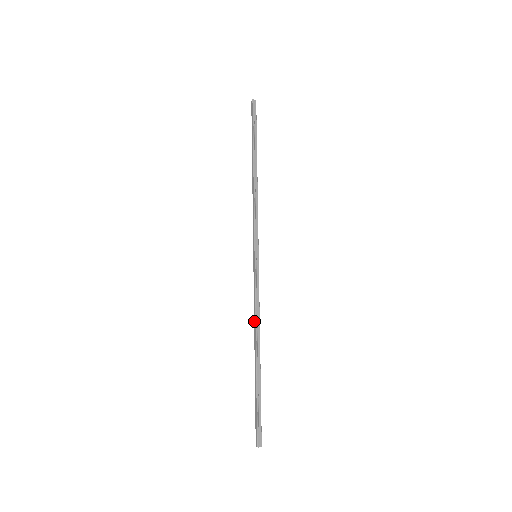
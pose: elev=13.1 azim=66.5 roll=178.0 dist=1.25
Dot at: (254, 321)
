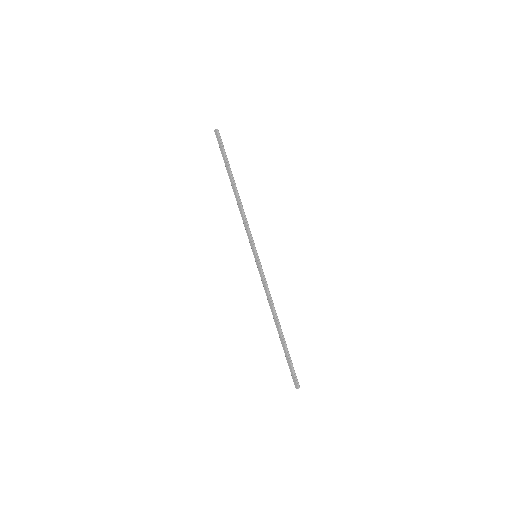
Dot at: (269, 304)
